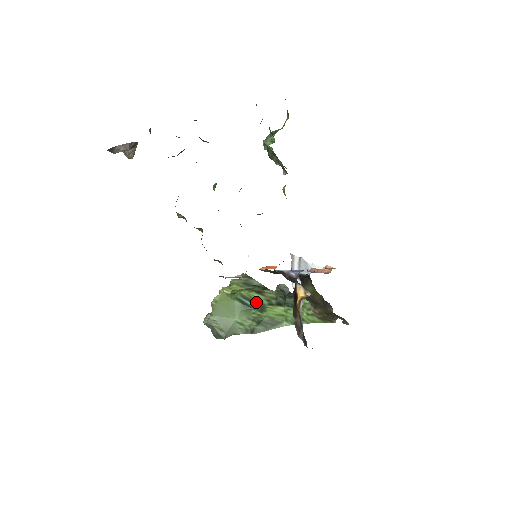
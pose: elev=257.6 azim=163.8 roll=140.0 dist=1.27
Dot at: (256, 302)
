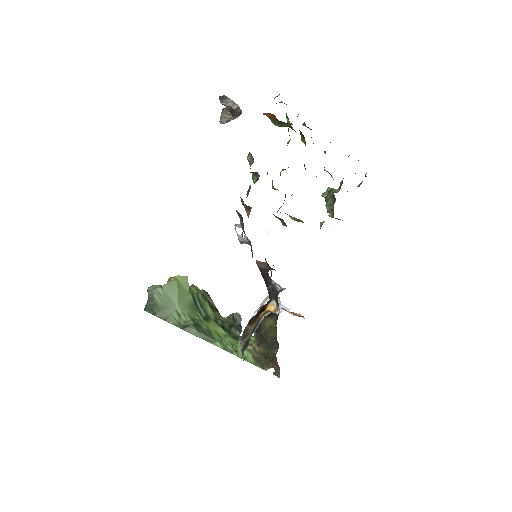
Dot at: (205, 310)
